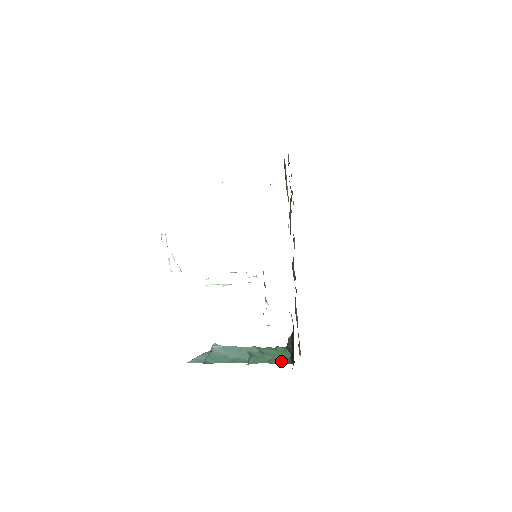
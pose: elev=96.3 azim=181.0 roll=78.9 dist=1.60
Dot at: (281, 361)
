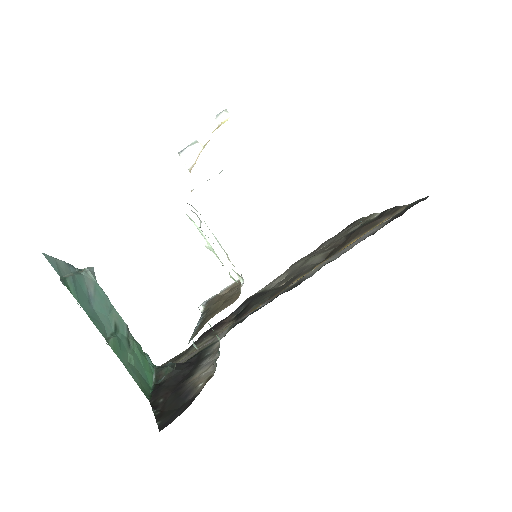
Dot at: (141, 382)
